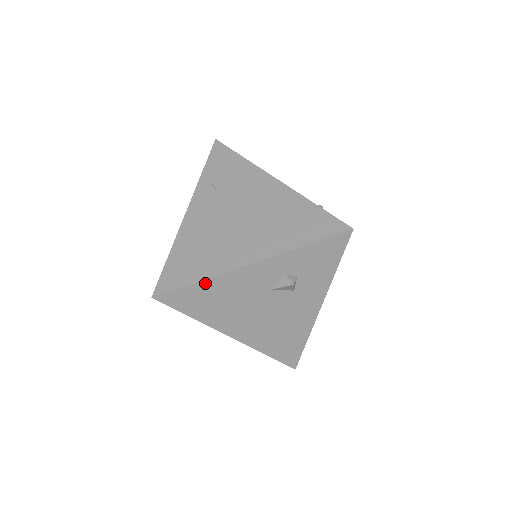
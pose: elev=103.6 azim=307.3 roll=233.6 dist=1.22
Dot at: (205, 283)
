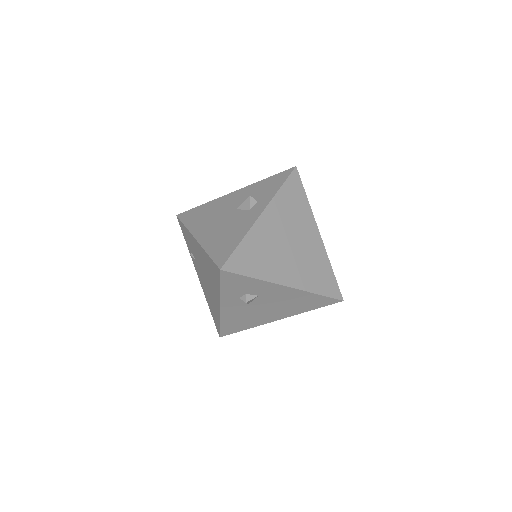
Dot at: (223, 323)
